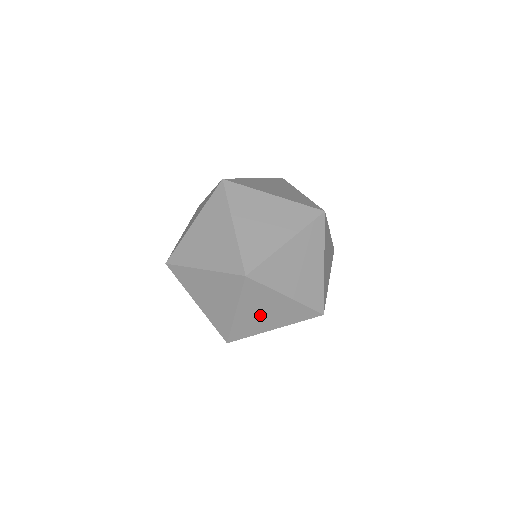
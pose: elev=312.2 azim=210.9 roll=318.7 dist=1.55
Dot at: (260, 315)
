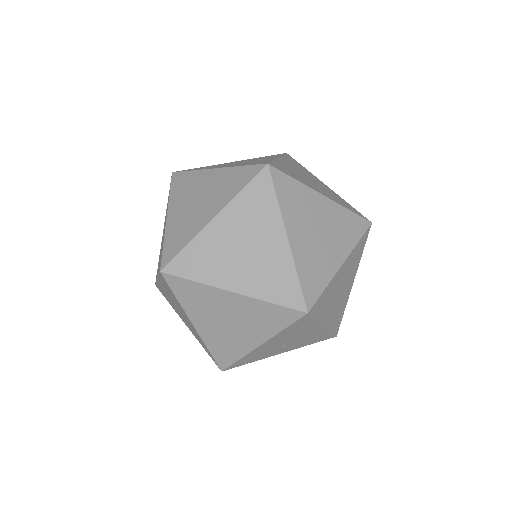
Dot at: (281, 344)
